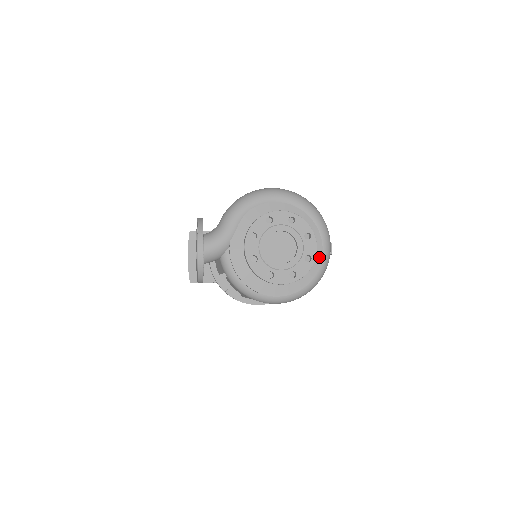
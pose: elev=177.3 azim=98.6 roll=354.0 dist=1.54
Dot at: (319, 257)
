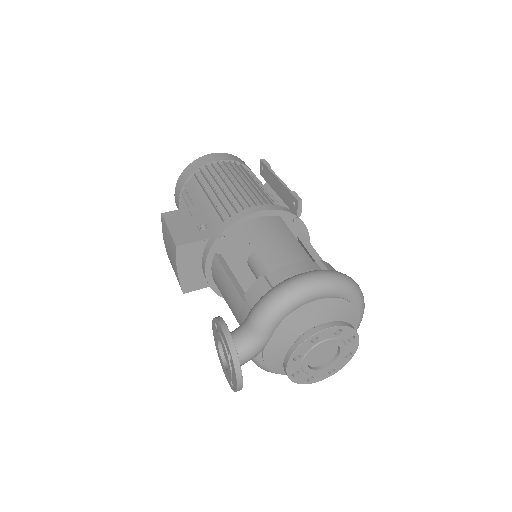
Dot at: occluded
